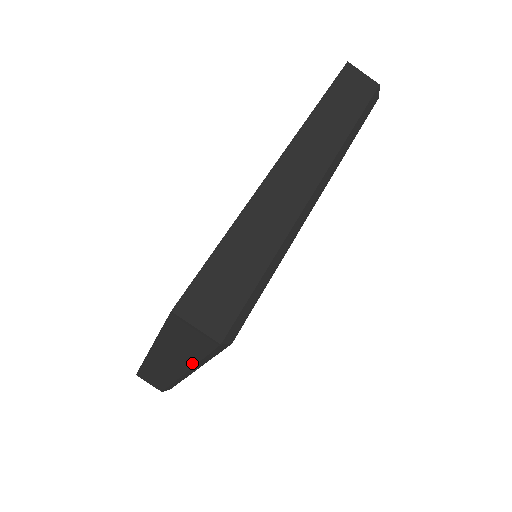
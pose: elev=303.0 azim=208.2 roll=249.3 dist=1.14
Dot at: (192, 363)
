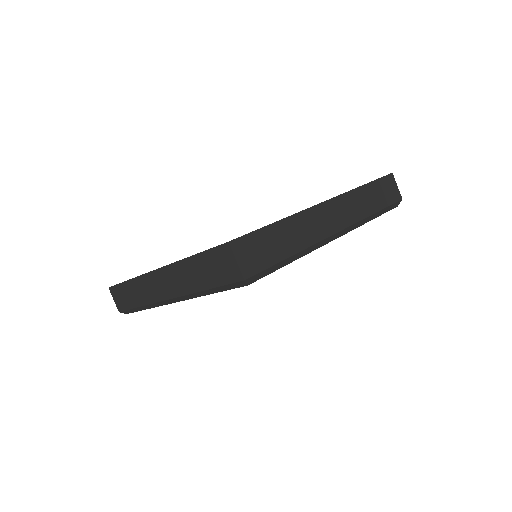
Dot at: (195, 290)
